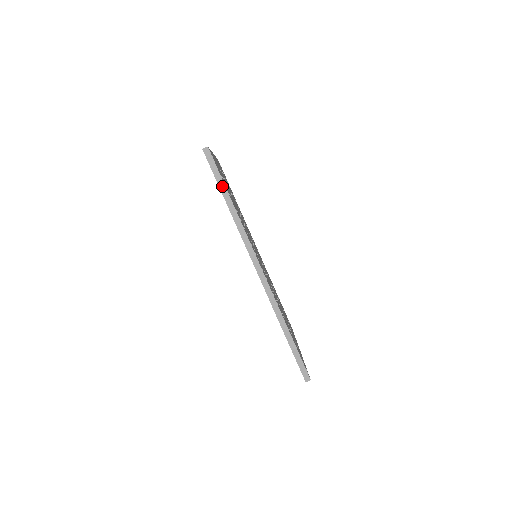
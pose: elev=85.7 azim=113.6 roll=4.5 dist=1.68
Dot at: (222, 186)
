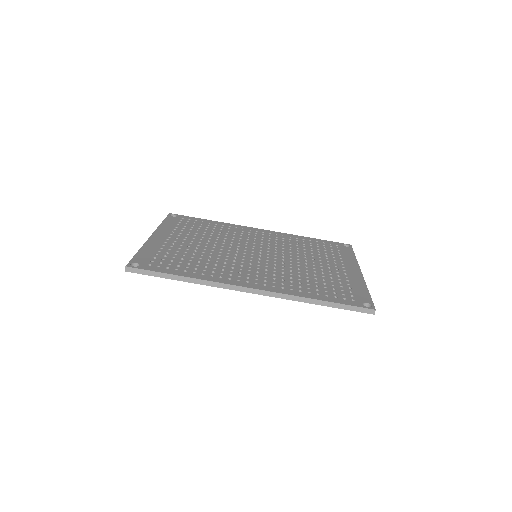
Dot at: (163, 275)
